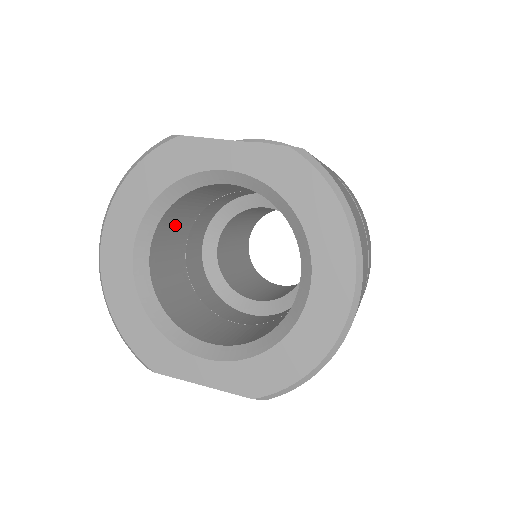
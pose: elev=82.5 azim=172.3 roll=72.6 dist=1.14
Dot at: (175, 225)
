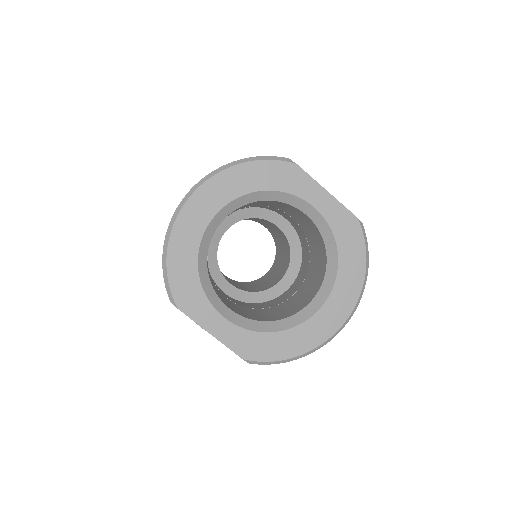
Dot at: occluded
